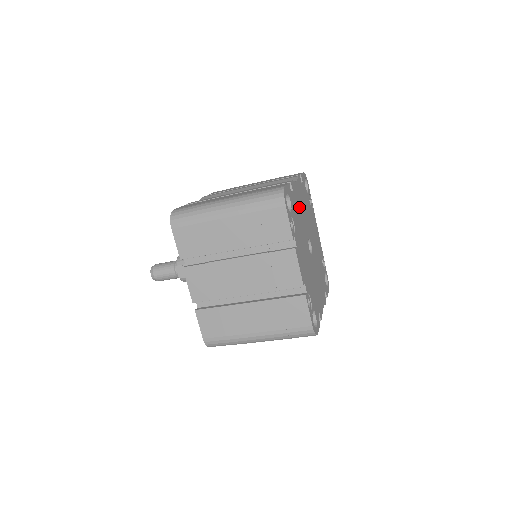
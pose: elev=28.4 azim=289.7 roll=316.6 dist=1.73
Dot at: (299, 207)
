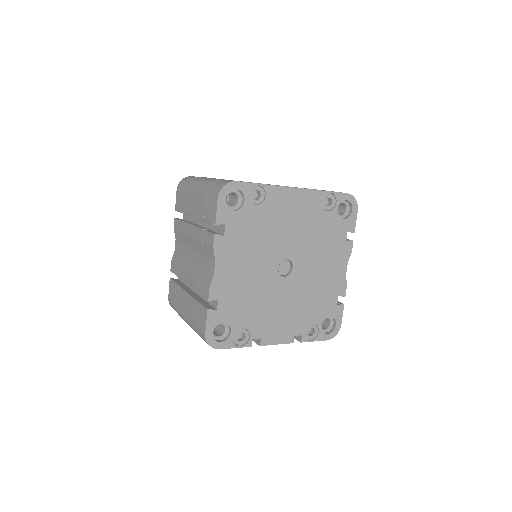
Dot at: (240, 282)
